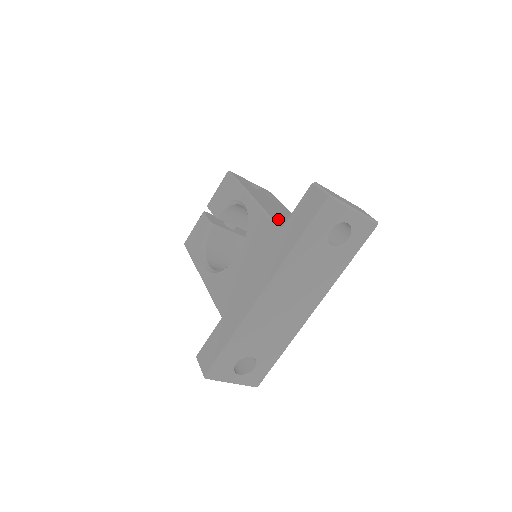
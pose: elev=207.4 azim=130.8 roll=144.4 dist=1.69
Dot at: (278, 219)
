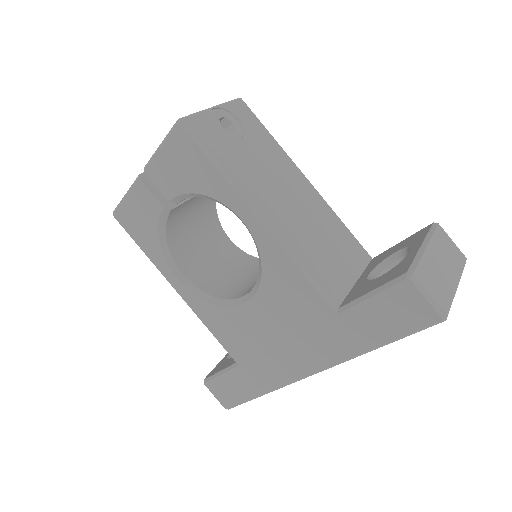
Dot at: (316, 264)
